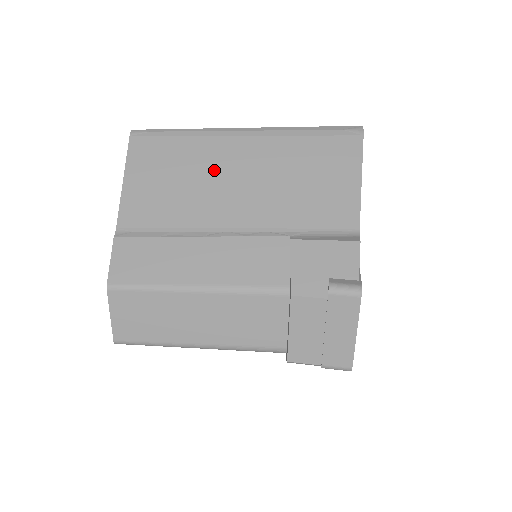
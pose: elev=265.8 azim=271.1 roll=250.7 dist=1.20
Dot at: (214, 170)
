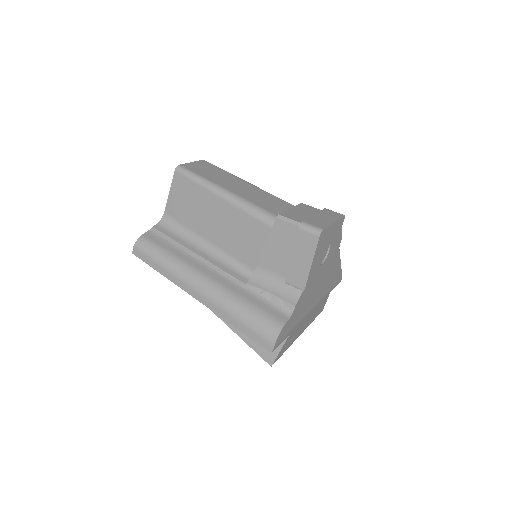
Dot at: occluded
